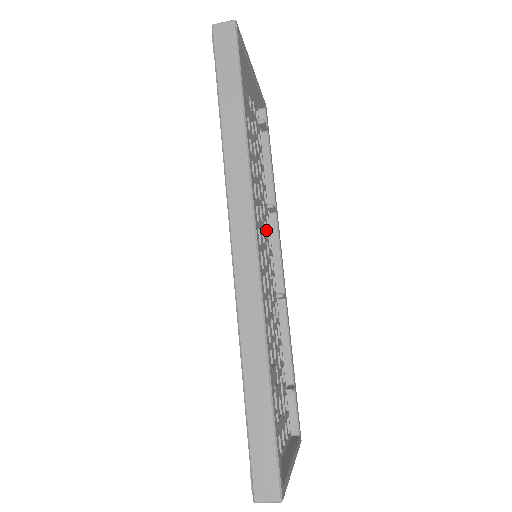
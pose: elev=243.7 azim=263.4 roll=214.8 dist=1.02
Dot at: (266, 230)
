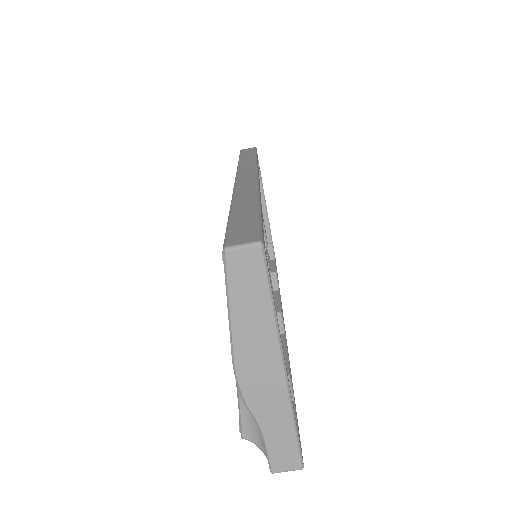
Dot at: occluded
